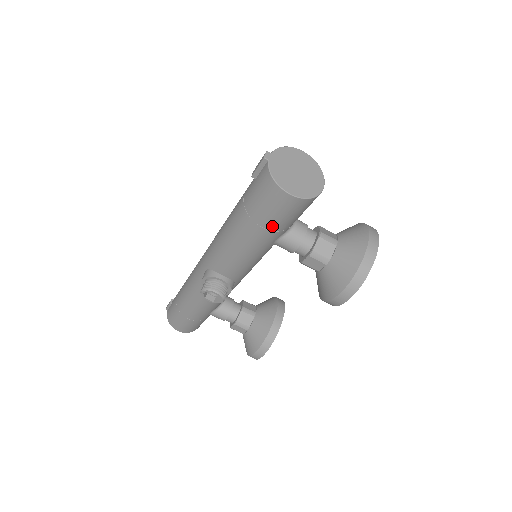
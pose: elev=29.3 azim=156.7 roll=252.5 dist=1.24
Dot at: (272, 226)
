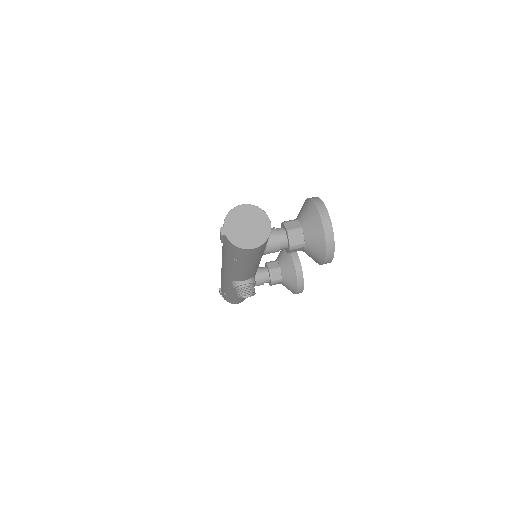
Dot at: (255, 258)
